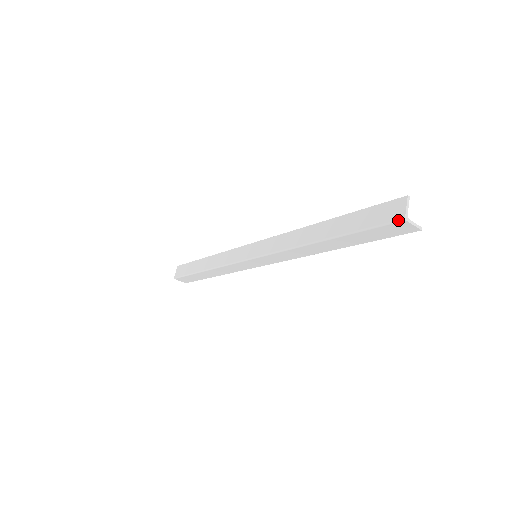
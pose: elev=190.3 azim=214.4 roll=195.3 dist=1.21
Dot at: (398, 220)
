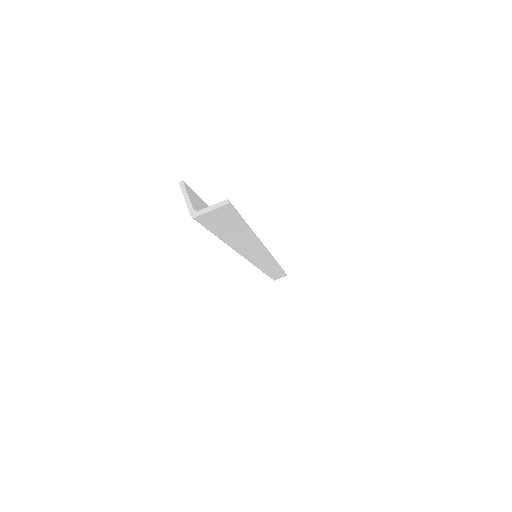
Dot at: (194, 219)
